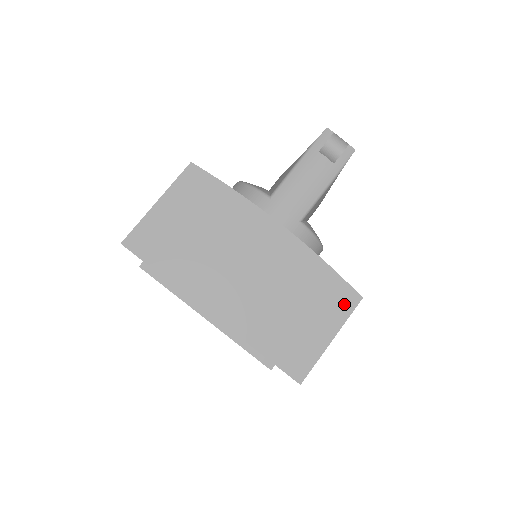
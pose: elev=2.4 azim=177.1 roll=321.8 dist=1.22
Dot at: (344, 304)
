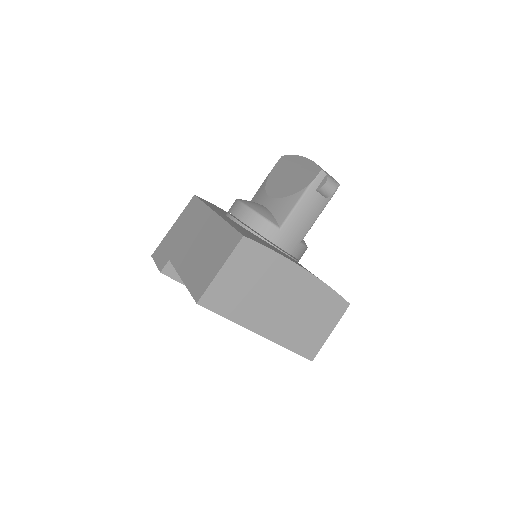
Dot at: (339, 310)
